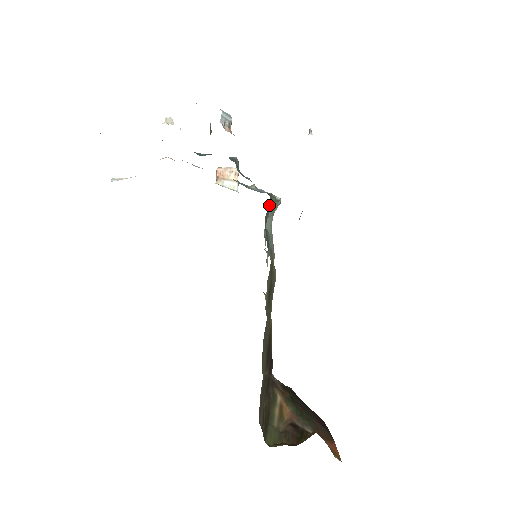
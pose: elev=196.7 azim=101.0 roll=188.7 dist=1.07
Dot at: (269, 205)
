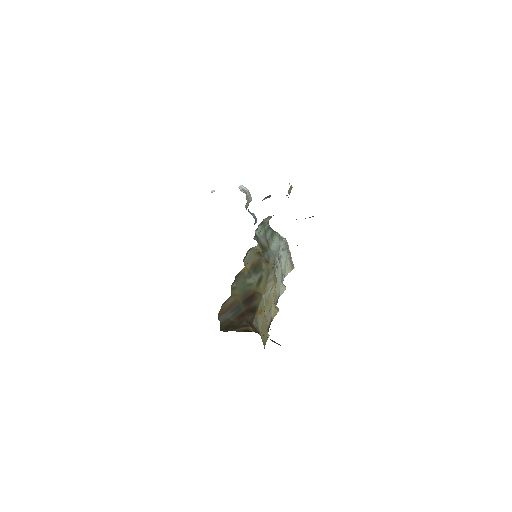
Dot at: (269, 231)
